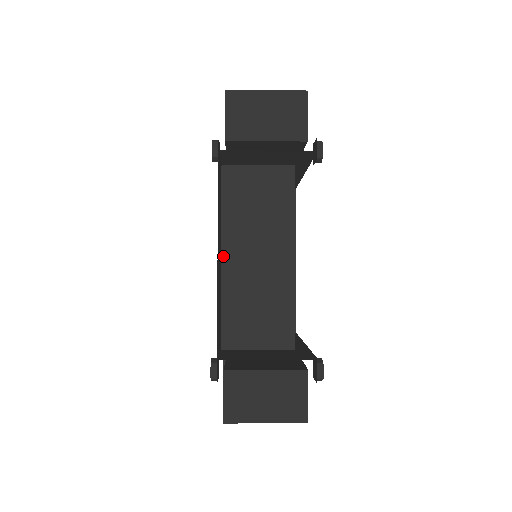
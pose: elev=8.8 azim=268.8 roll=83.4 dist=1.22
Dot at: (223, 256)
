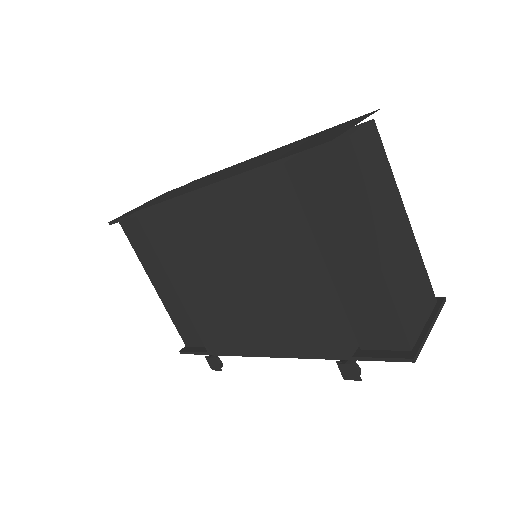
Dot at: occluded
